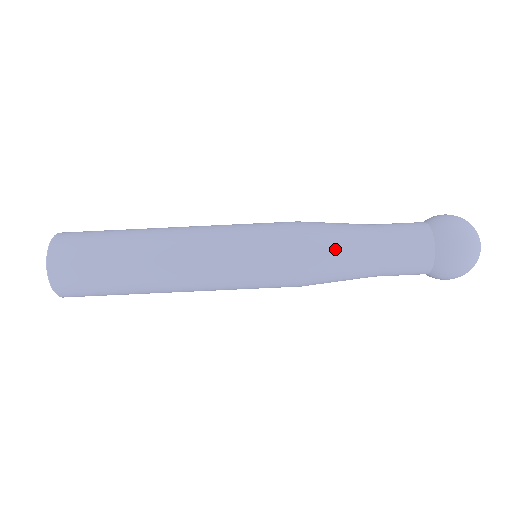
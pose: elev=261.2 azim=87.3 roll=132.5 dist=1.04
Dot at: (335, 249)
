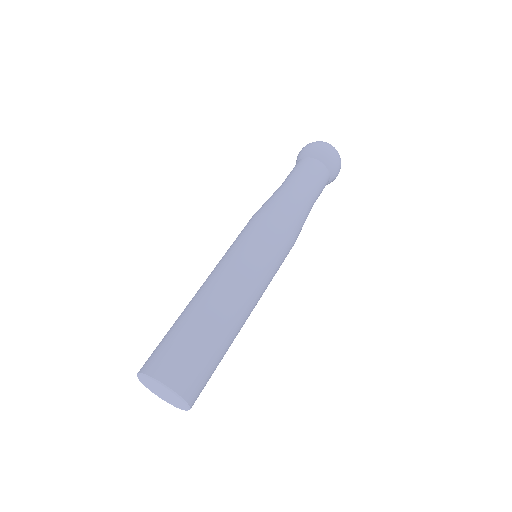
Dot at: (285, 201)
